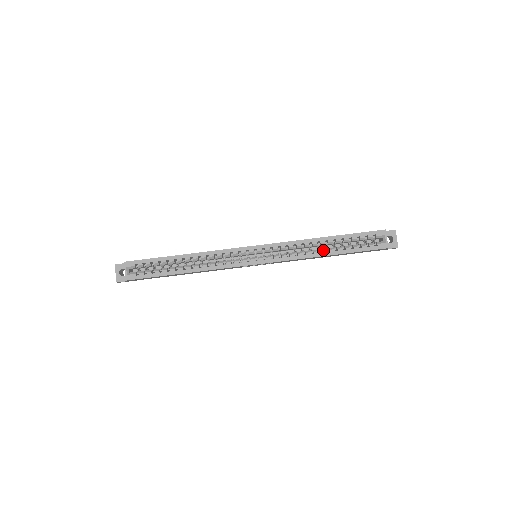
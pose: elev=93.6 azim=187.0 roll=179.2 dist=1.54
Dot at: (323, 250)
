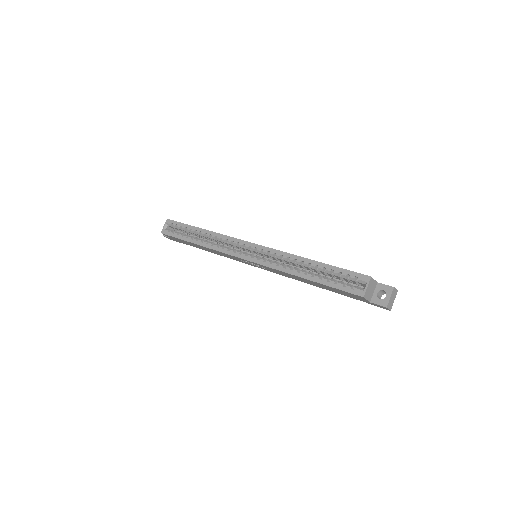
Dot at: (302, 271)
